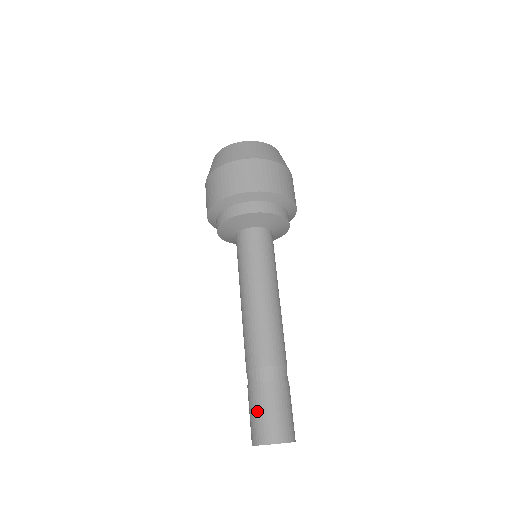
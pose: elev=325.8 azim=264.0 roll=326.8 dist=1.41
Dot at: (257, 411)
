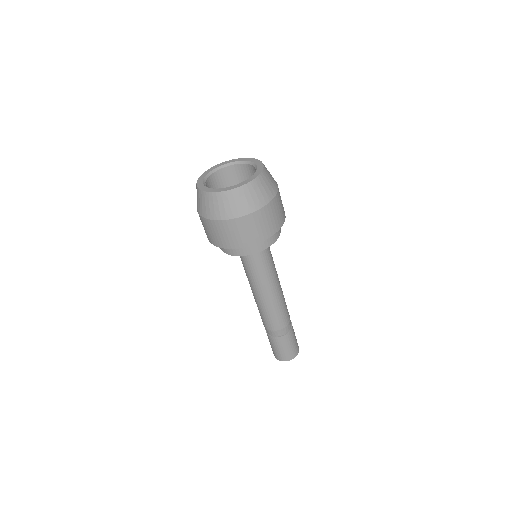
Dot at: (288, 347)
